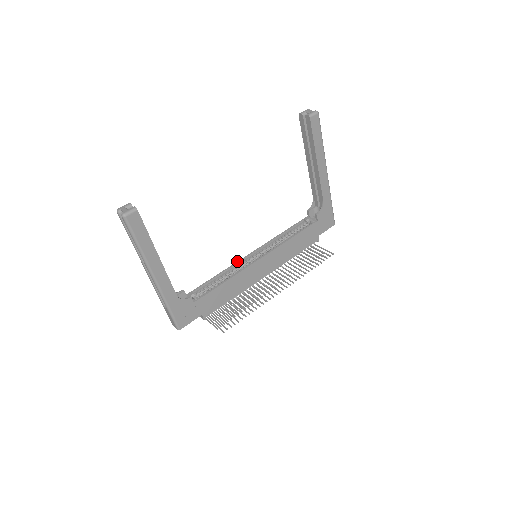
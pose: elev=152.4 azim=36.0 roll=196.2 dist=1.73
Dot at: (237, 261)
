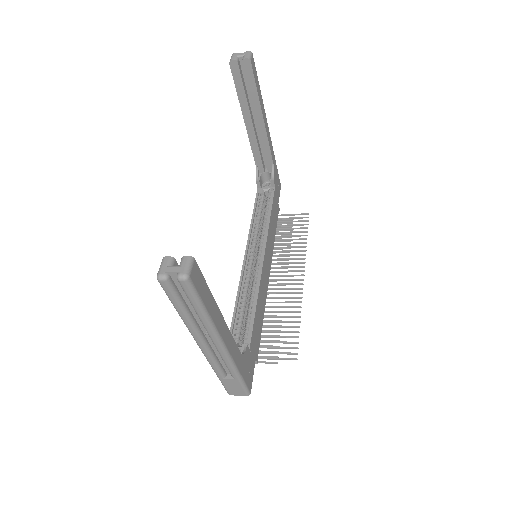
Dot at: occluded
